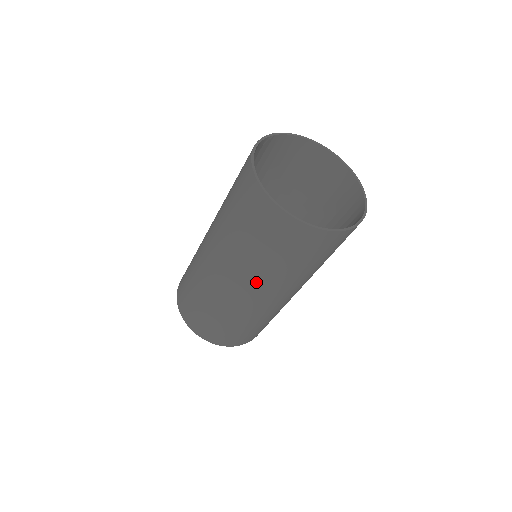
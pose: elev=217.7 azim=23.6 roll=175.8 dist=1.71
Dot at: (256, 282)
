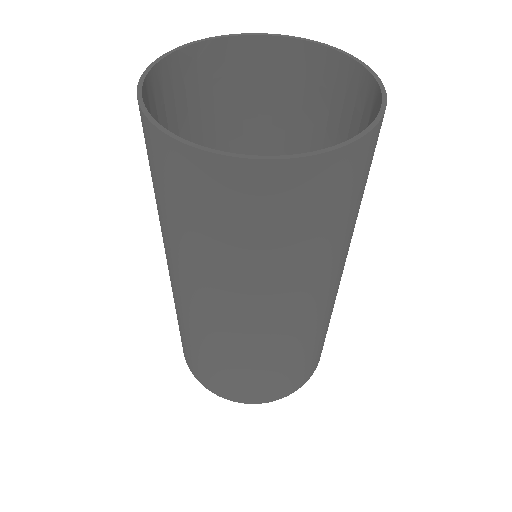
Dot at: (213, 291)
